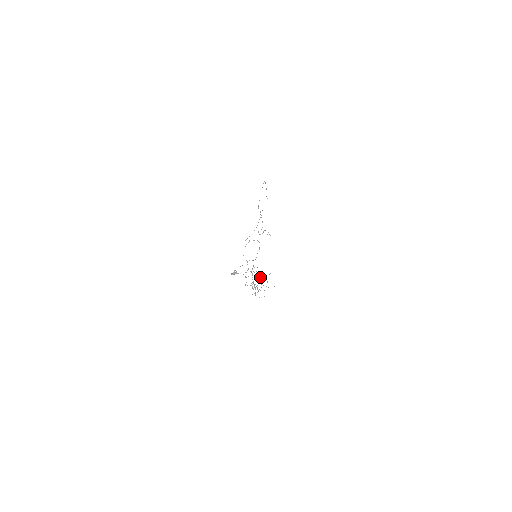
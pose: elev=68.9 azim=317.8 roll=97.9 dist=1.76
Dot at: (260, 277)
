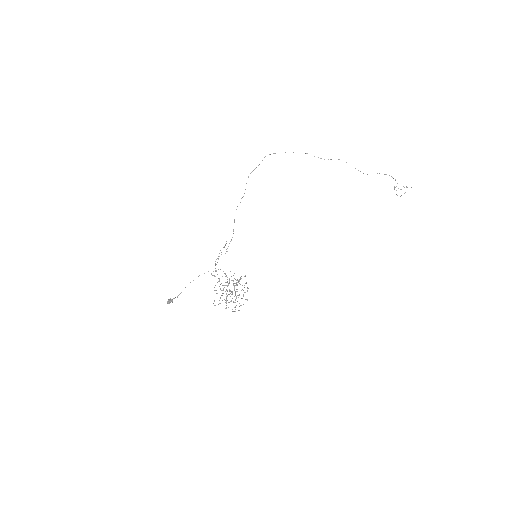
Dot at: (246, 282)
